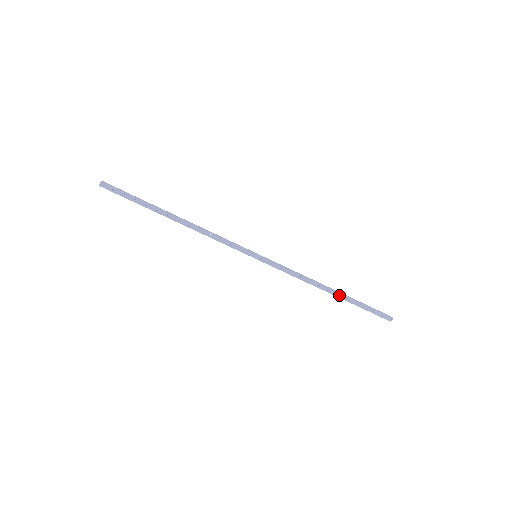
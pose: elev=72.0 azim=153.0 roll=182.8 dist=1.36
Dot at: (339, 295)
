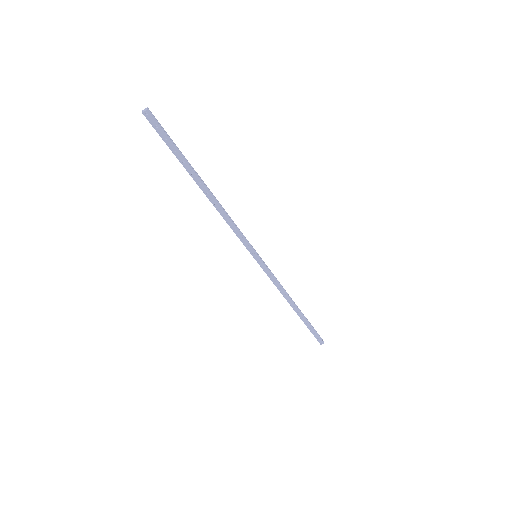
Dot at: (299, 313)
